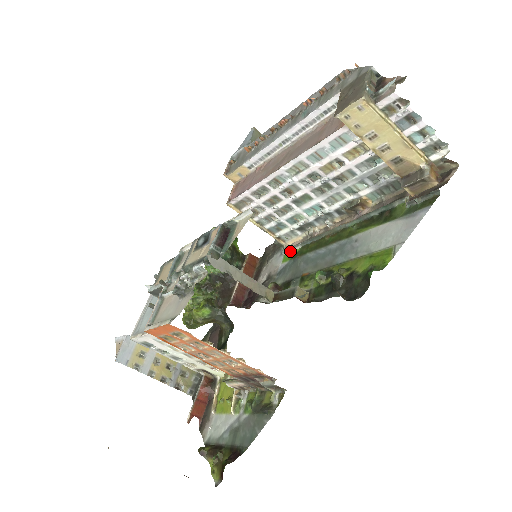
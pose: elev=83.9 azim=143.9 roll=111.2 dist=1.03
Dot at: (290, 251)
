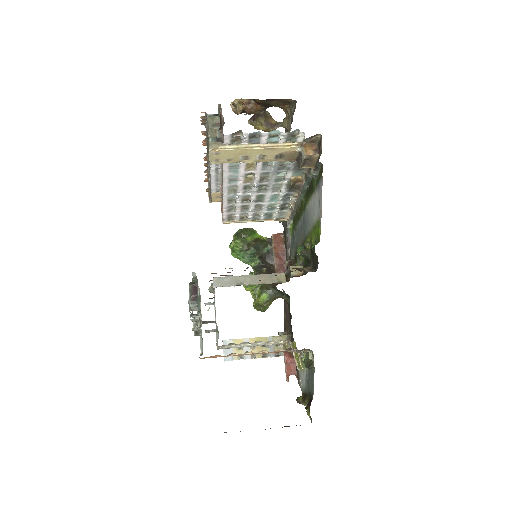
Dot at: (290, 225)
